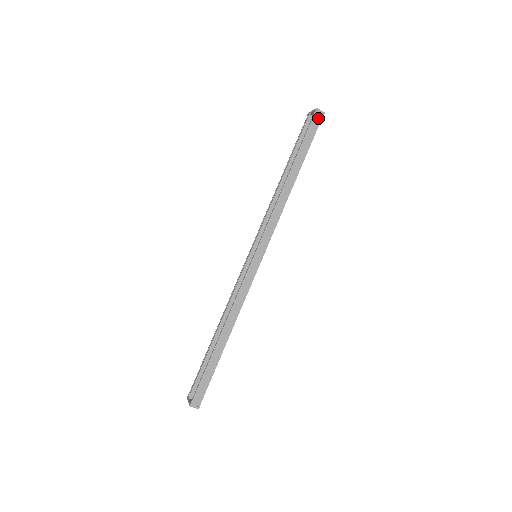
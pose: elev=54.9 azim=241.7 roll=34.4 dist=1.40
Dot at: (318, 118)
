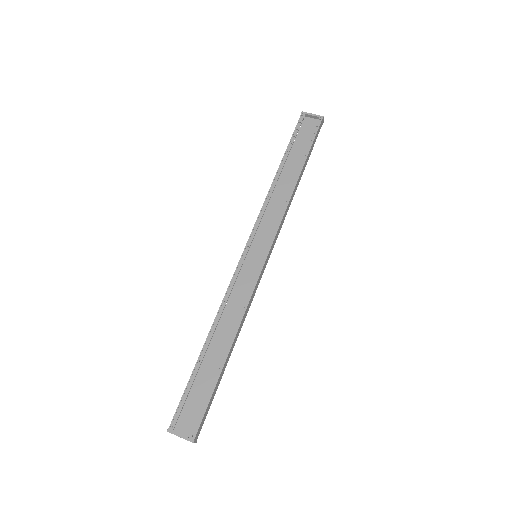
Dot at: (321, 126)
